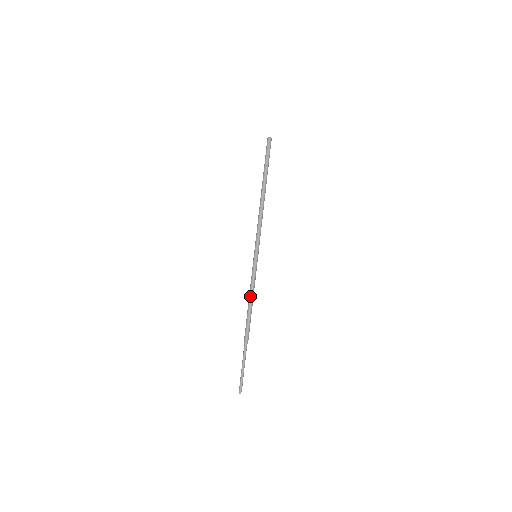
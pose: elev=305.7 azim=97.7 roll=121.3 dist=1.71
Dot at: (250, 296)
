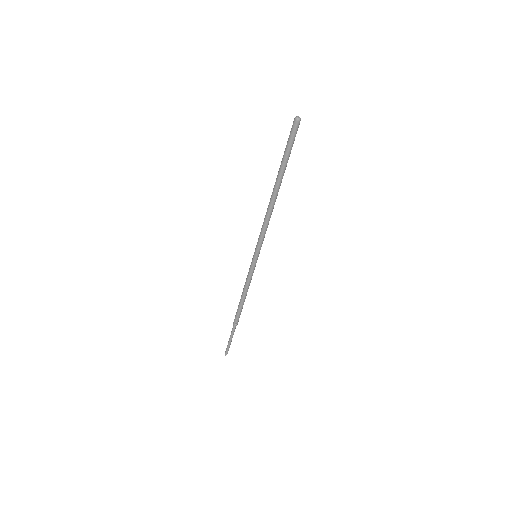
Dot at: (243, 291)
